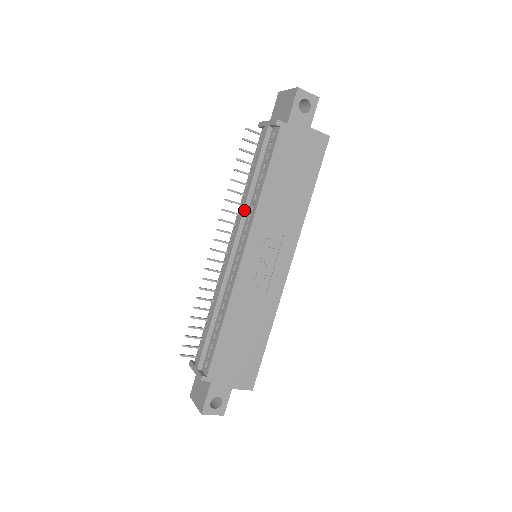
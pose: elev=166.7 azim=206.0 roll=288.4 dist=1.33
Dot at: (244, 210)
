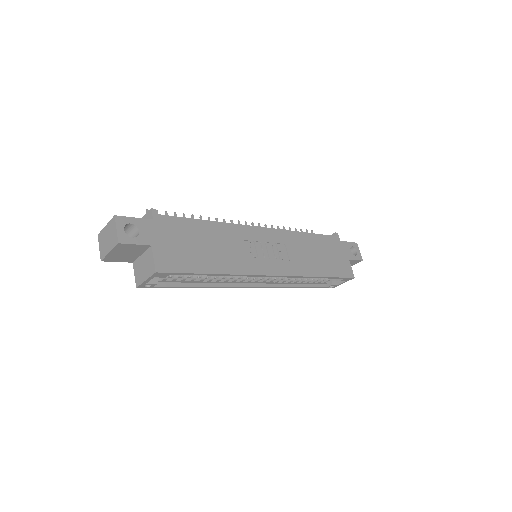
Dot at: occluded
